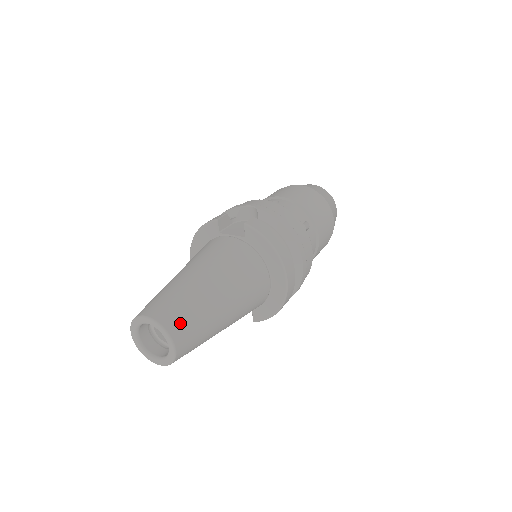
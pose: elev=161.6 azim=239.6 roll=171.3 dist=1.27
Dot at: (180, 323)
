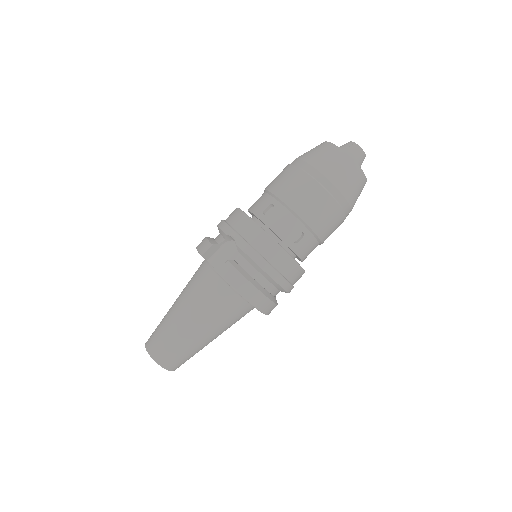
Dot at: (169, 359)
